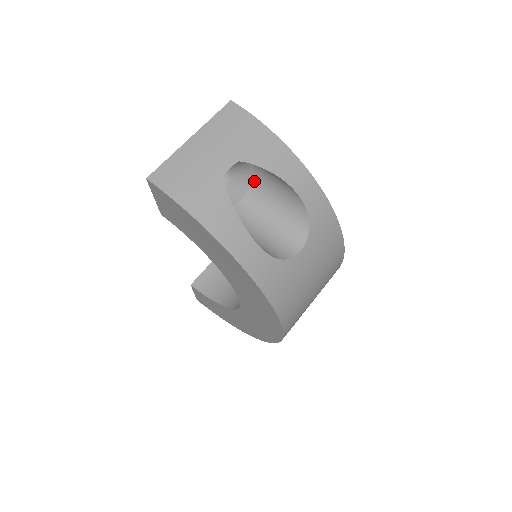
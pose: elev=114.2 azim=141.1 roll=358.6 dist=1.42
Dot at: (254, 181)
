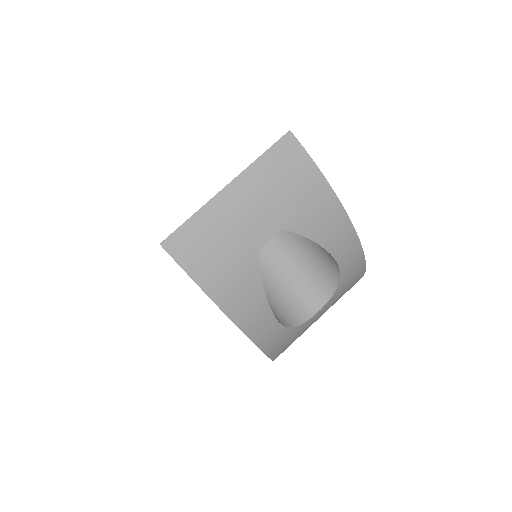
Dot at: occluded
